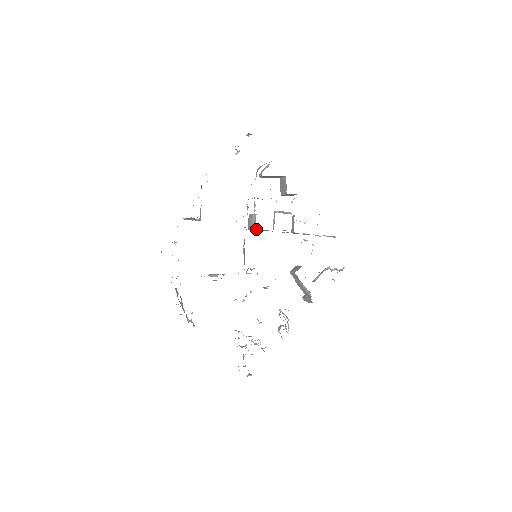
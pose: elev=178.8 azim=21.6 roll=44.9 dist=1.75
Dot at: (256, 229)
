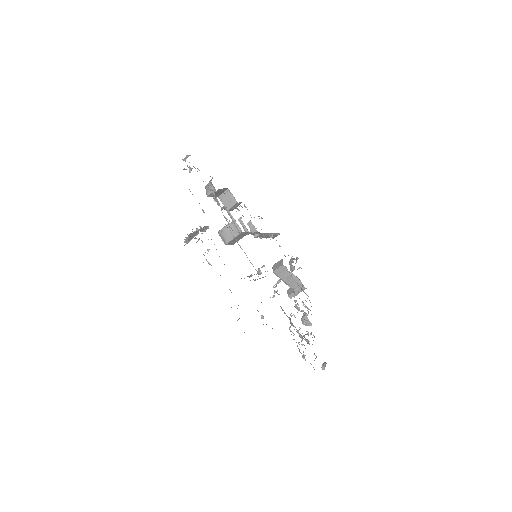
Dot at: (238, 236)
